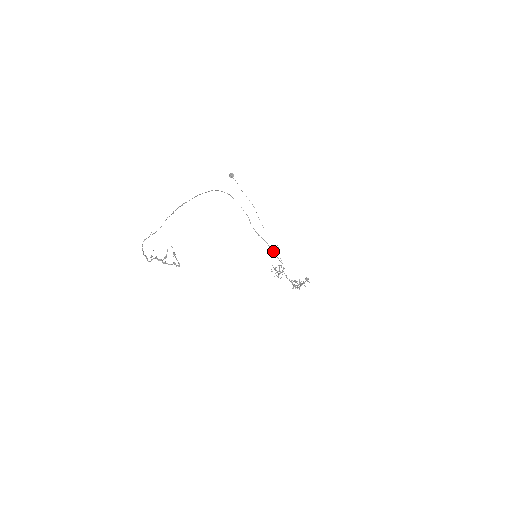
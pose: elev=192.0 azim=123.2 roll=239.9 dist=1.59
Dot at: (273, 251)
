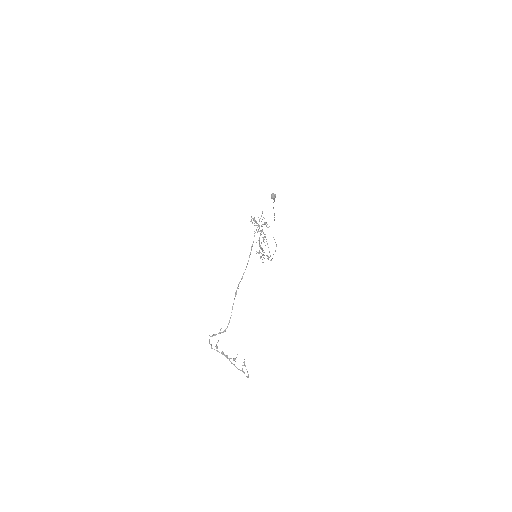
Dot at: occluded
